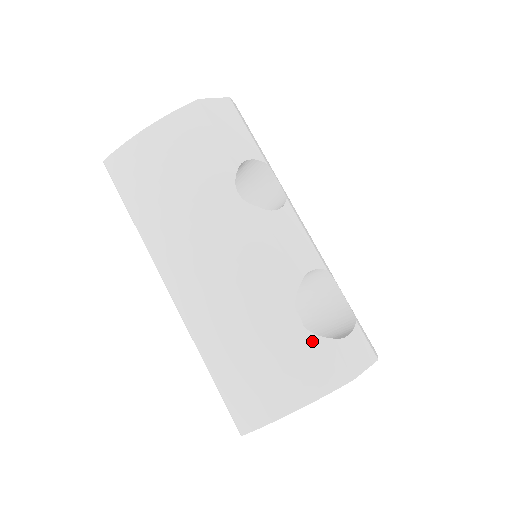
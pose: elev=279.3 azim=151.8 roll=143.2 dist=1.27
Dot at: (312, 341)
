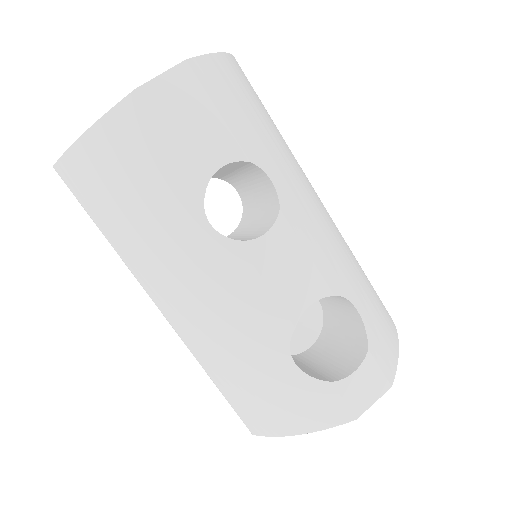
Dot at: (310, 383)
